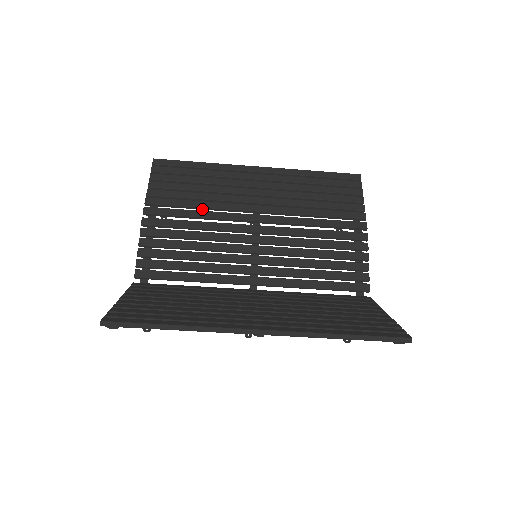
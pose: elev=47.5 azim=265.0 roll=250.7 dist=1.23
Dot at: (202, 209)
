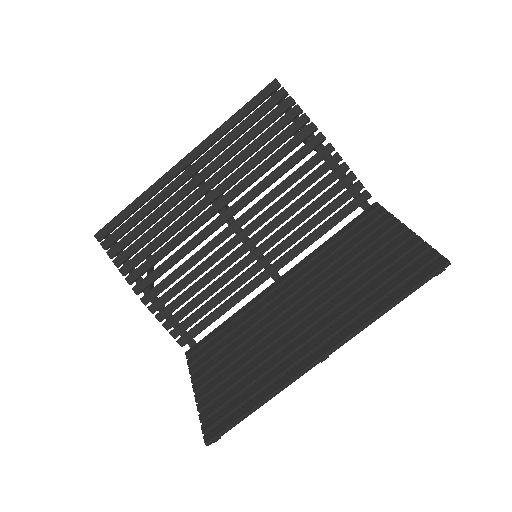
Dot at: occluded
